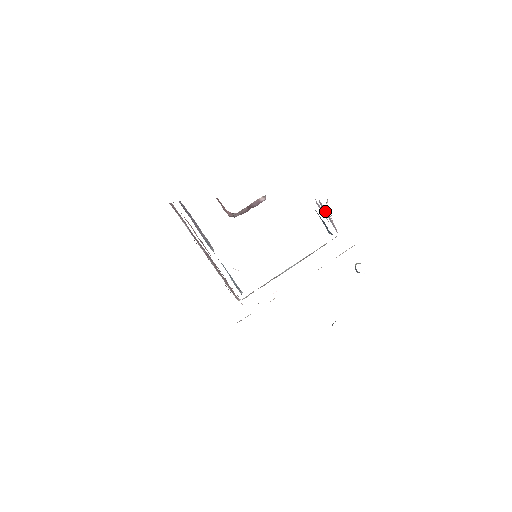
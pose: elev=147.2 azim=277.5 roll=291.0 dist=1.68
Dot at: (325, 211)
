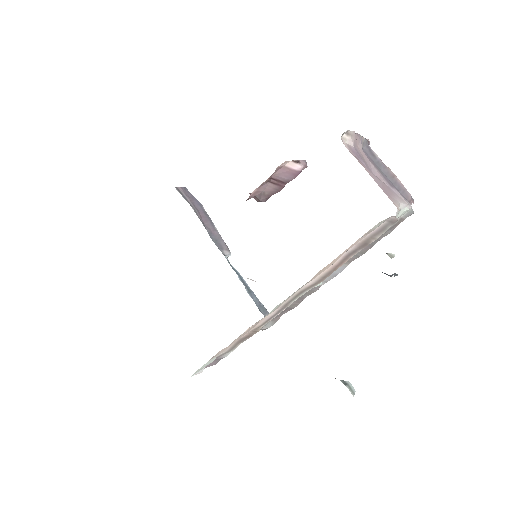
Dot at: (381, 165)
